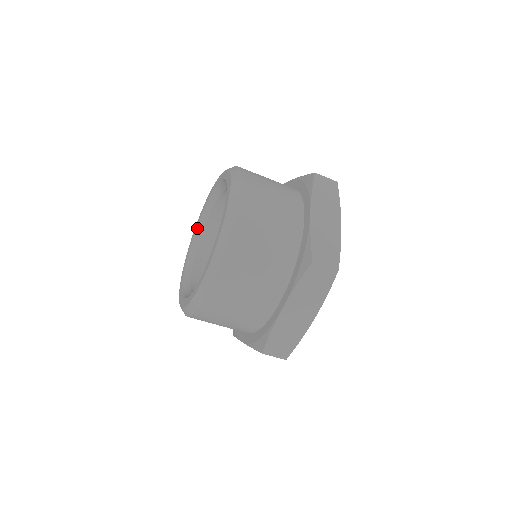
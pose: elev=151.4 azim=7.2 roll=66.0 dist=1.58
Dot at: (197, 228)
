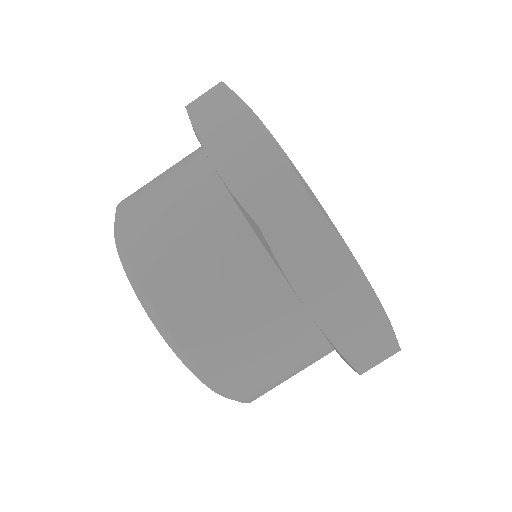
Dot at: occluded
